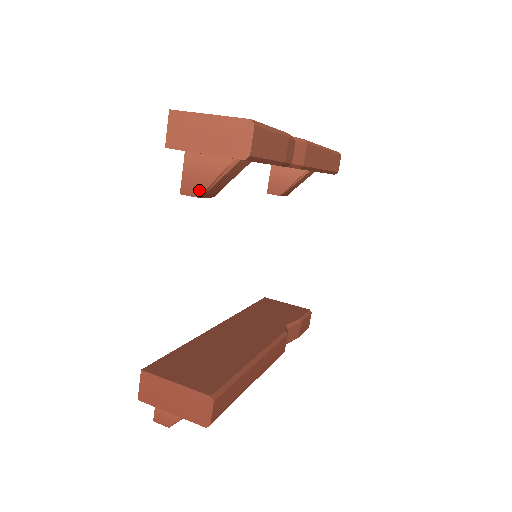
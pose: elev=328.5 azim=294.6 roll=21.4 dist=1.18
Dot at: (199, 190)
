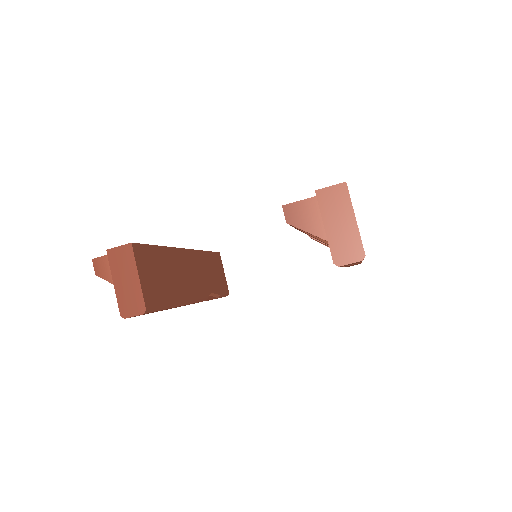
Dot at: (293, 221)
